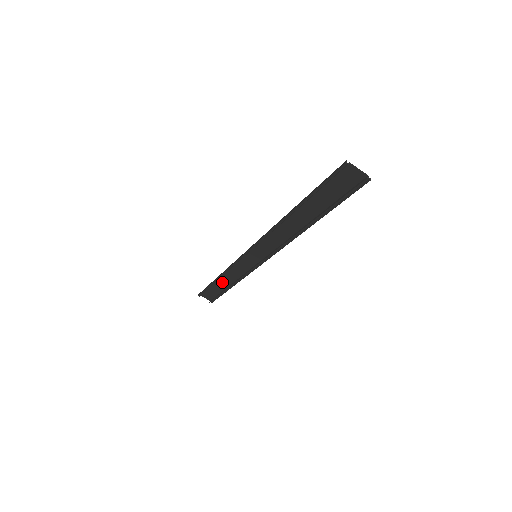
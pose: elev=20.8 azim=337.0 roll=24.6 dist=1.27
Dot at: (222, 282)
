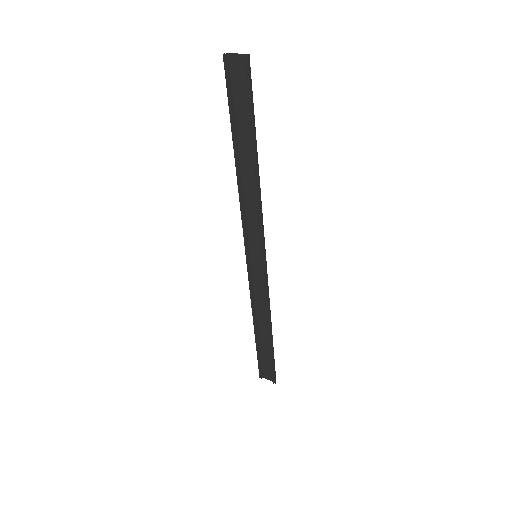
Dot at: (262, 333)
